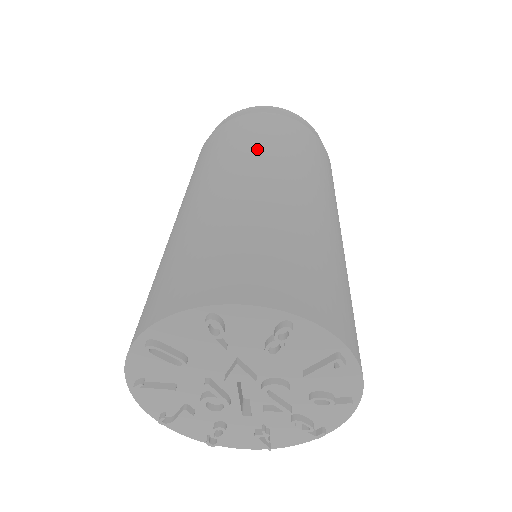
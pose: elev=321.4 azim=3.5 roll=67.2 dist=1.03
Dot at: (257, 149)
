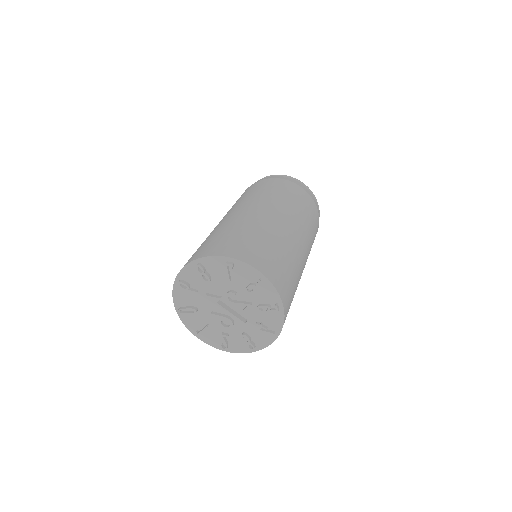
Dot at: occluded
